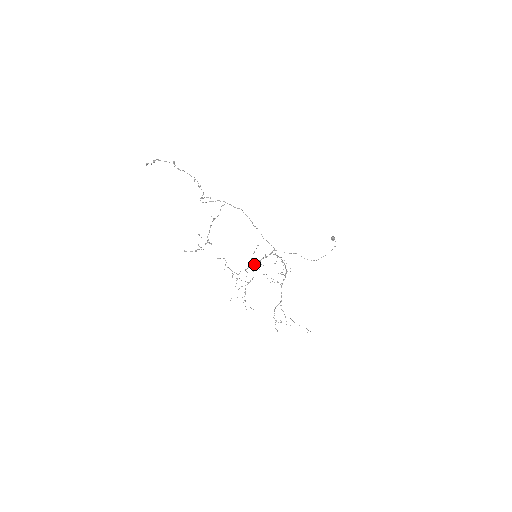
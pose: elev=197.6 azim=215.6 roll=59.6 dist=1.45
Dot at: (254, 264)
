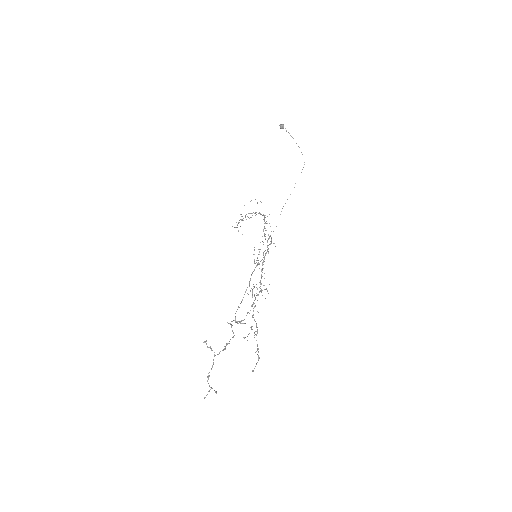
Dot at: occluded
